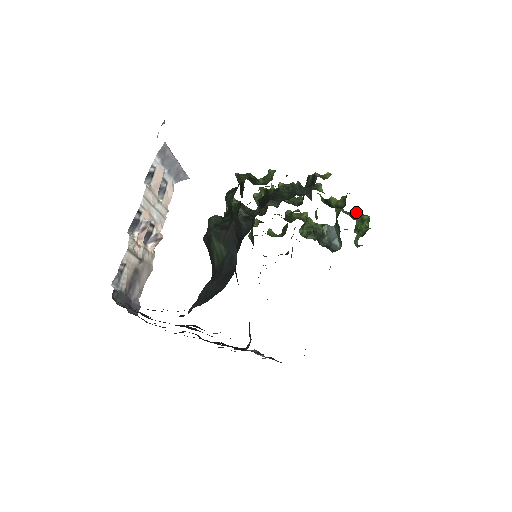
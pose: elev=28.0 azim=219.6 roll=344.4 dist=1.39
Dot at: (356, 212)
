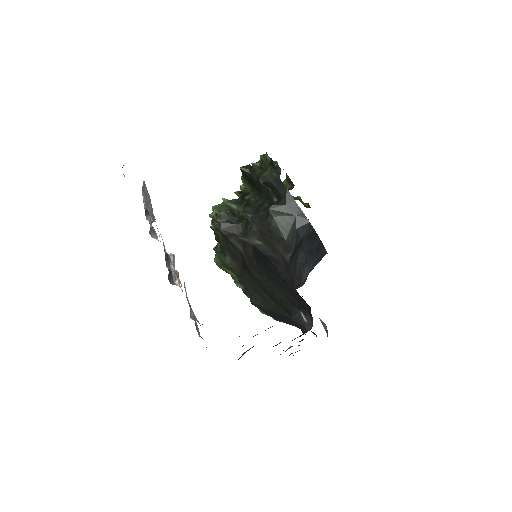
Dot at: occluded
